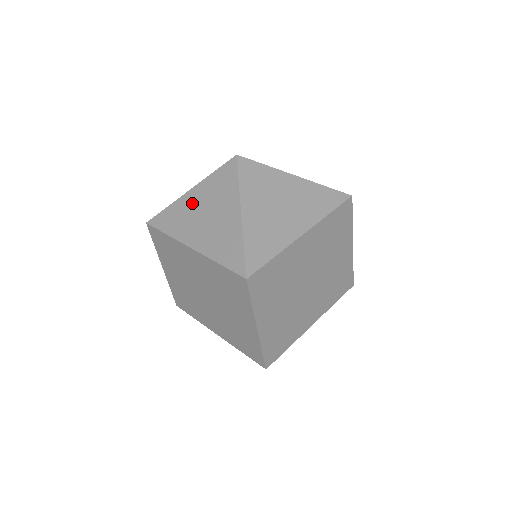
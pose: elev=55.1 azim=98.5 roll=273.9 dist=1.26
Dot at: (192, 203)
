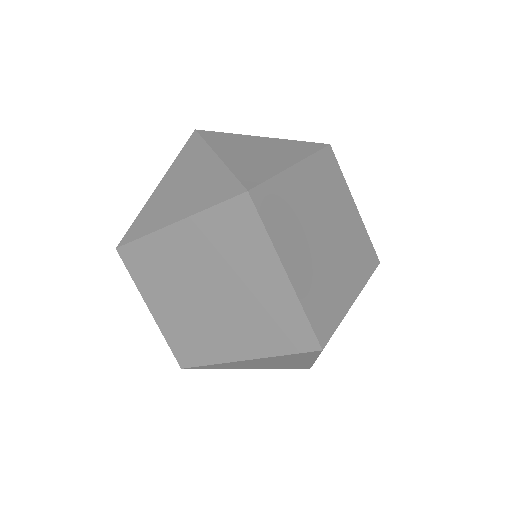
Dot at: (162, 193)
